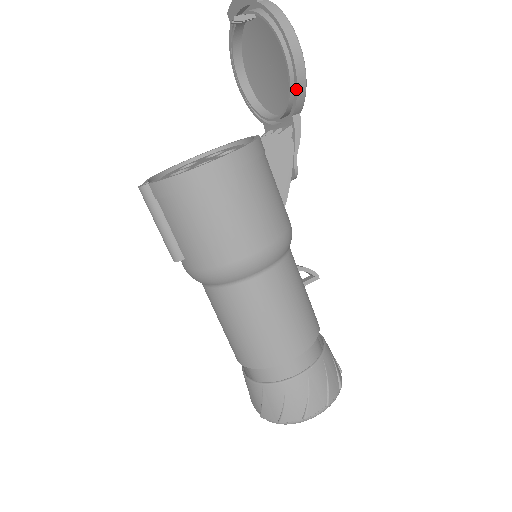
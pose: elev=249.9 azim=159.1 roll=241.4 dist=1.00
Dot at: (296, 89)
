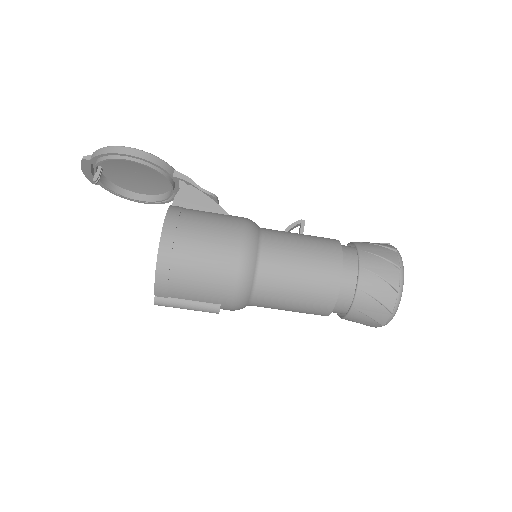
Dot at: (154, 164)
